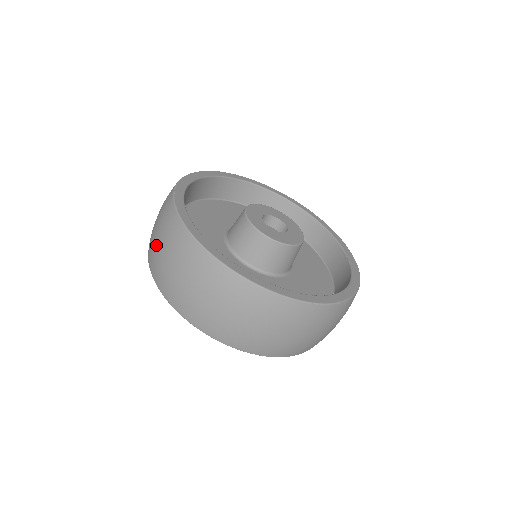
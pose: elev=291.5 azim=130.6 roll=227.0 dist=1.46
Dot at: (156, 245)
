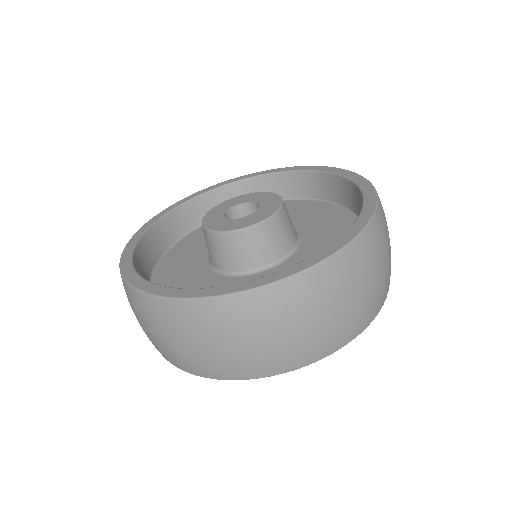
Dot at: (191, 351)
